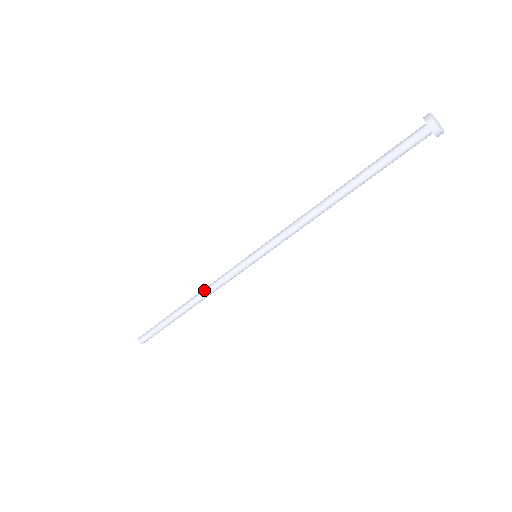
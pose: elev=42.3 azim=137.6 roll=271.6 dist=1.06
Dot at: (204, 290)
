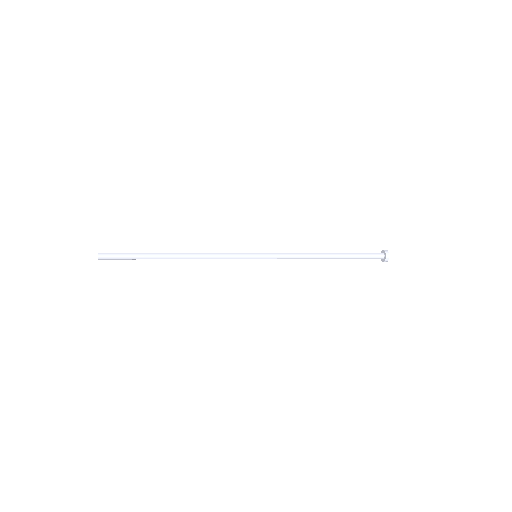
Dot at: (201, 255)
